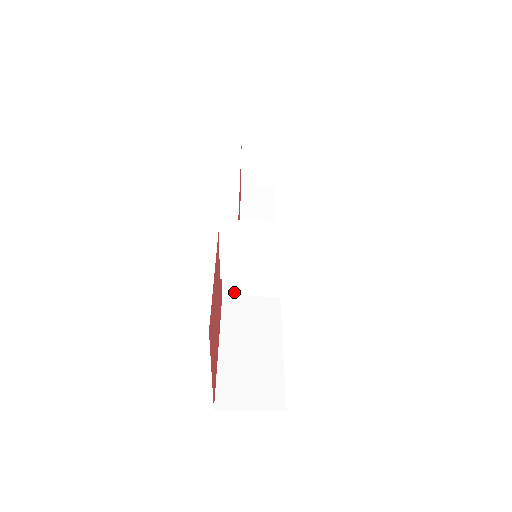
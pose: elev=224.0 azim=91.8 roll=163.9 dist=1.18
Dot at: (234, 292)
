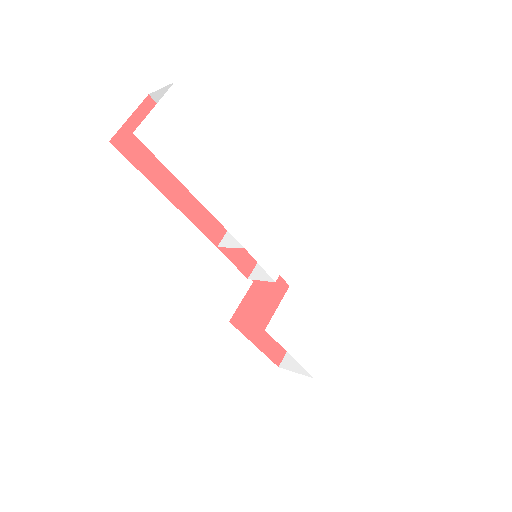
Dot at: occluded
